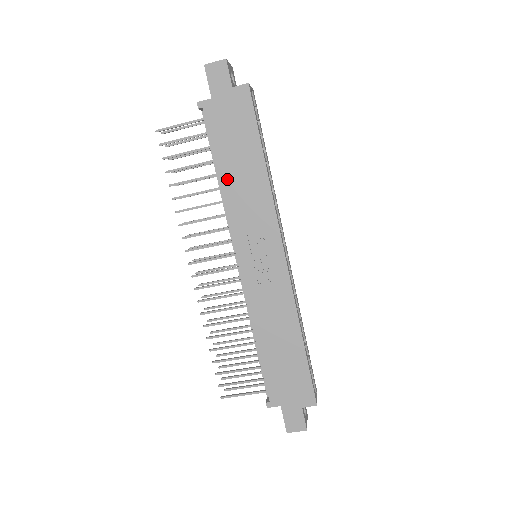
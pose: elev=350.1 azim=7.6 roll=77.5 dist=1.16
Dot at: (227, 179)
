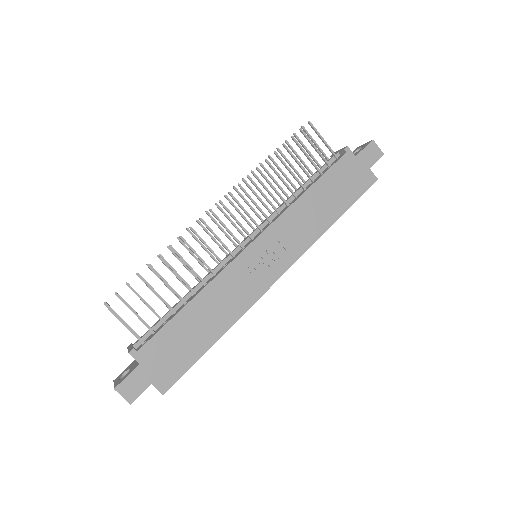
Dot at: (309, 198)
